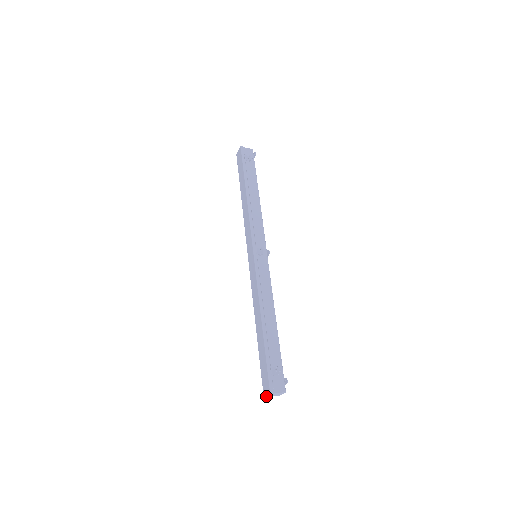
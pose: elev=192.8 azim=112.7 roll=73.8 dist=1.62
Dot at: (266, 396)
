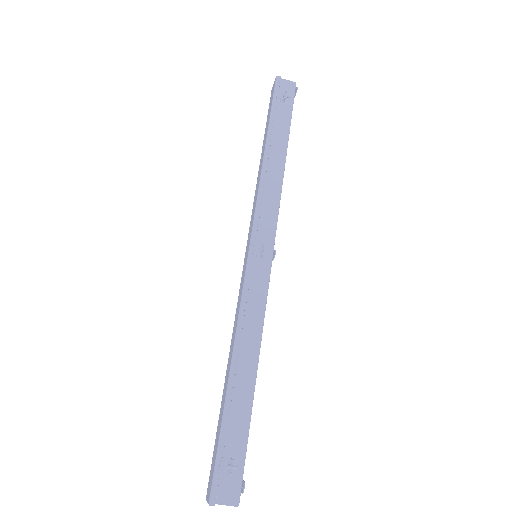
Dot at: occluded
